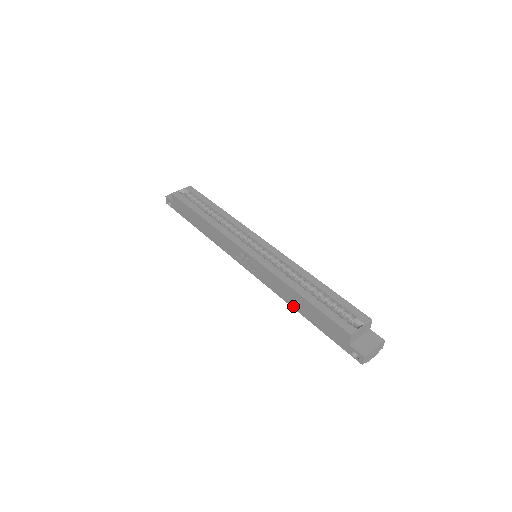
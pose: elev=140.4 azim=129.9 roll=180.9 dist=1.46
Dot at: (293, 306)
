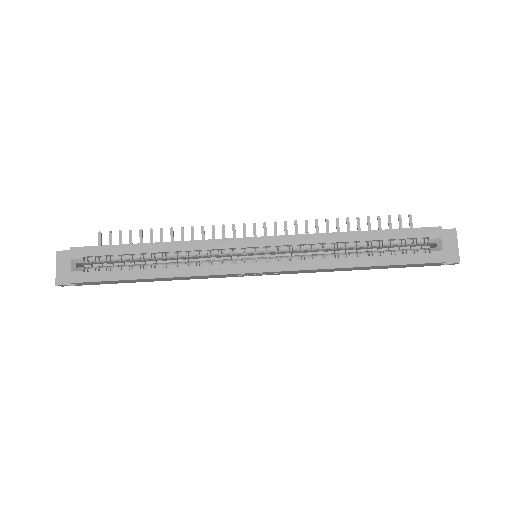
Dot at: occluded
